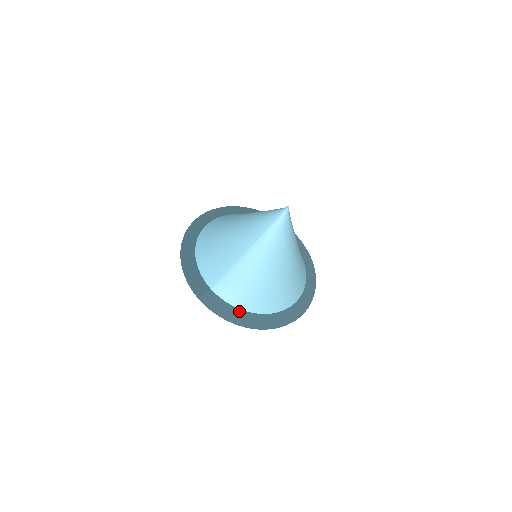
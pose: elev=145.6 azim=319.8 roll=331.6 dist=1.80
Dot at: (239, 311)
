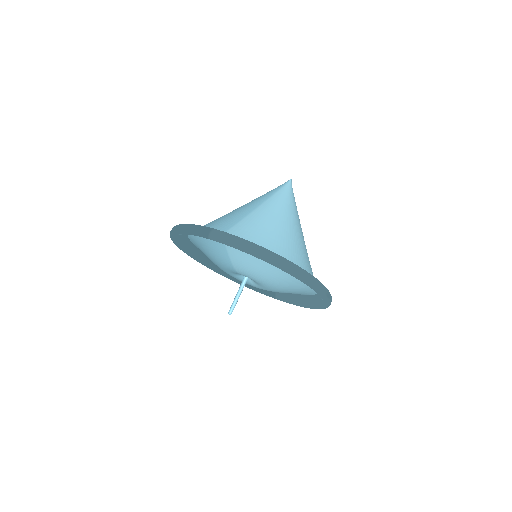
Dot at: occluded
